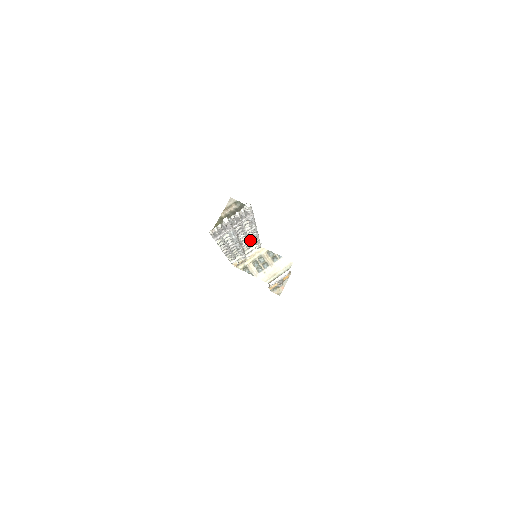
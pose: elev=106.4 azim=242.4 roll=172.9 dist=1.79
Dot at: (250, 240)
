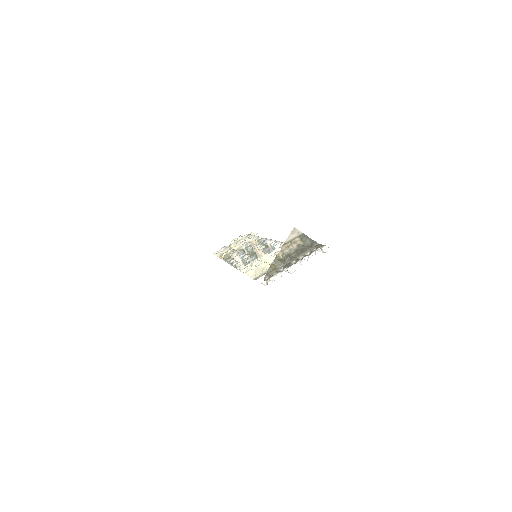
Dot at: (257, 239)
